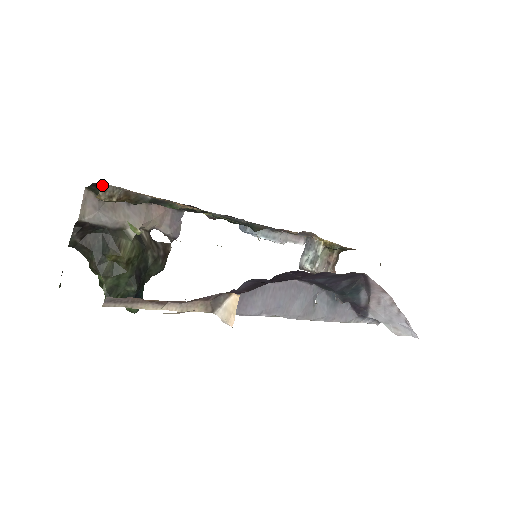
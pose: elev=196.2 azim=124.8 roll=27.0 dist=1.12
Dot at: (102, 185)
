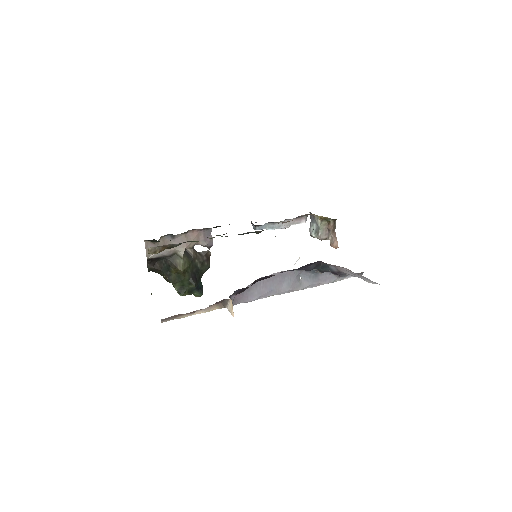
Dot at: (148, 248)
